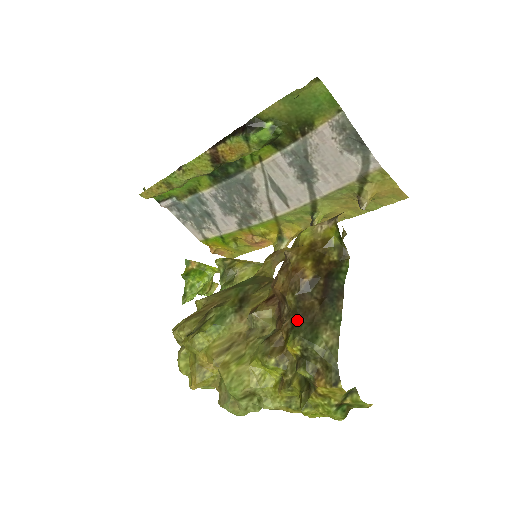
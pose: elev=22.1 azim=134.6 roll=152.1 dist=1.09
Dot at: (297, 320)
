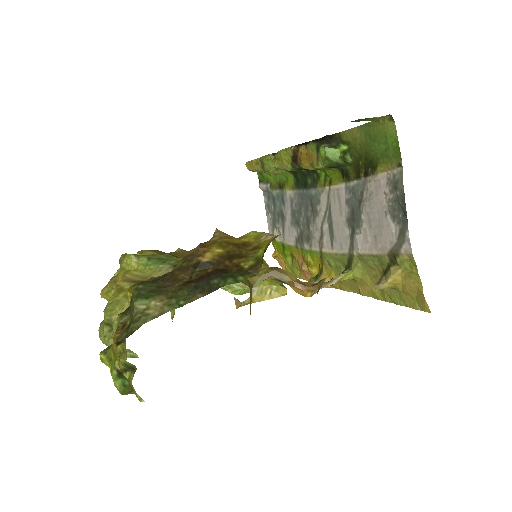
Dot at: (158, 279)
